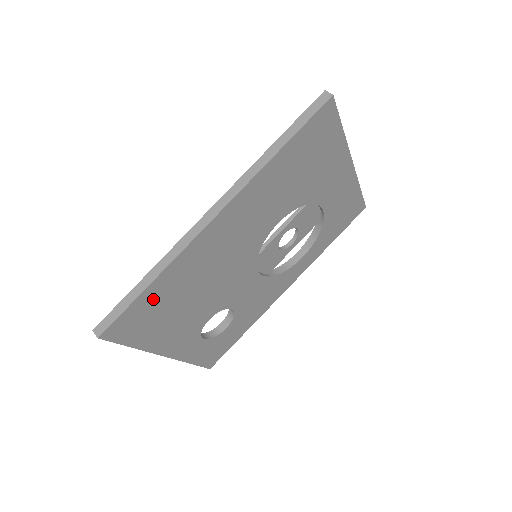
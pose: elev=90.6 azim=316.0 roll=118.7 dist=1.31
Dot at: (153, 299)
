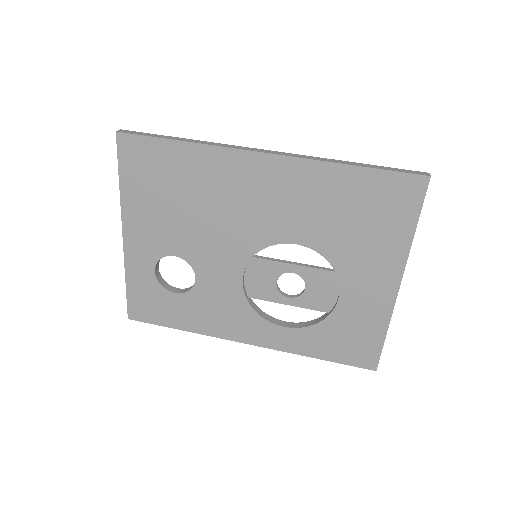
Dot at: (169, 159)
